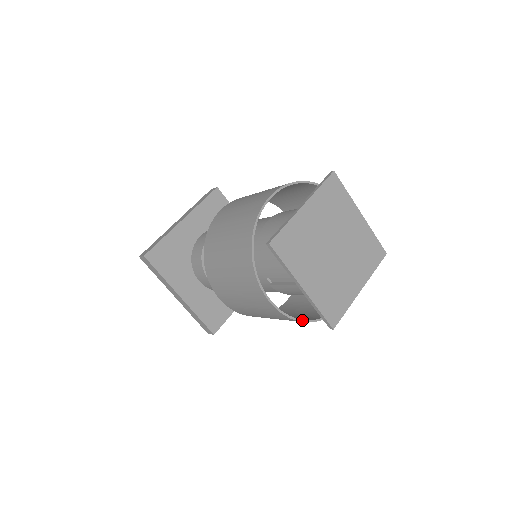
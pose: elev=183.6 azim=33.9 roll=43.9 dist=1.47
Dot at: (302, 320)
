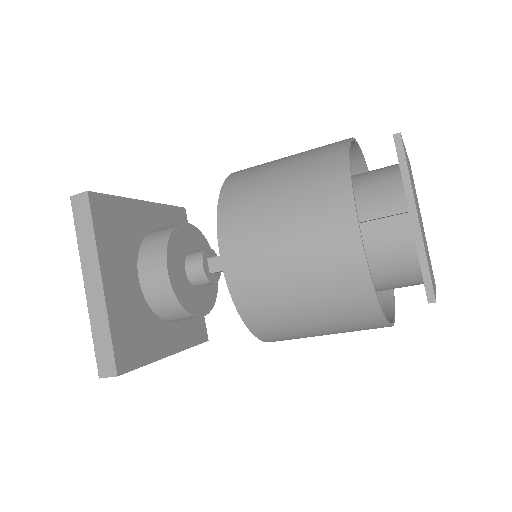
Dot at: occluded
